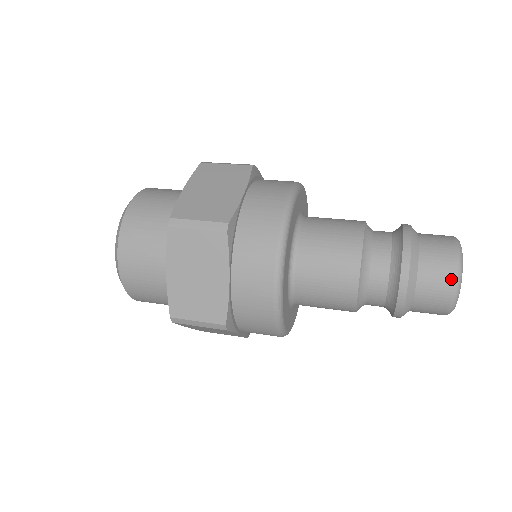
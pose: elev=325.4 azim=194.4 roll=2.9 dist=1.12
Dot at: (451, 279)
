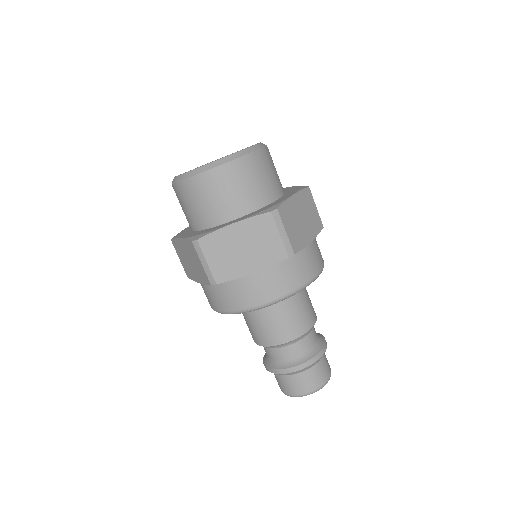
Dot at: (286, 392)
